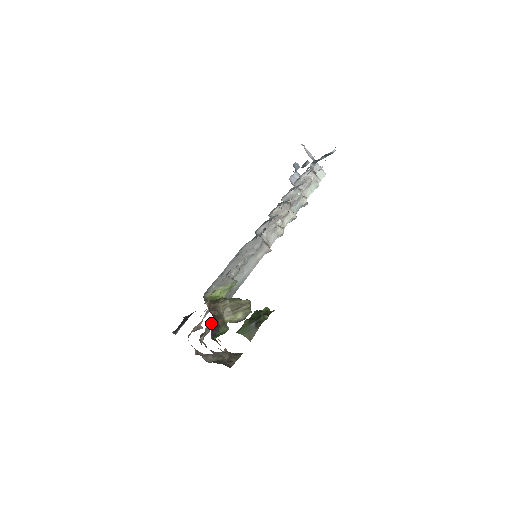
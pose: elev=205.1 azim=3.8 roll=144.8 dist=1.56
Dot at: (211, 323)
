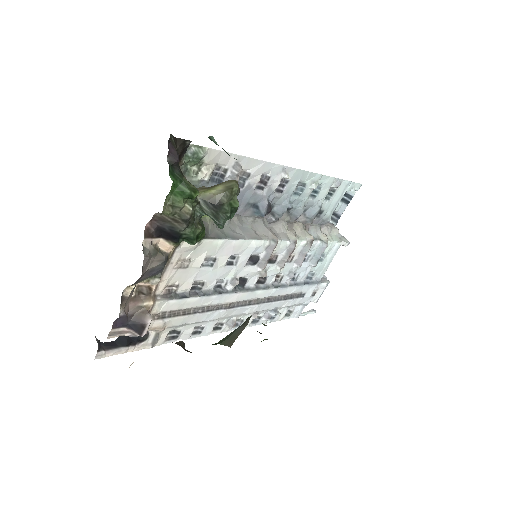
Dot at: (173, 137)
